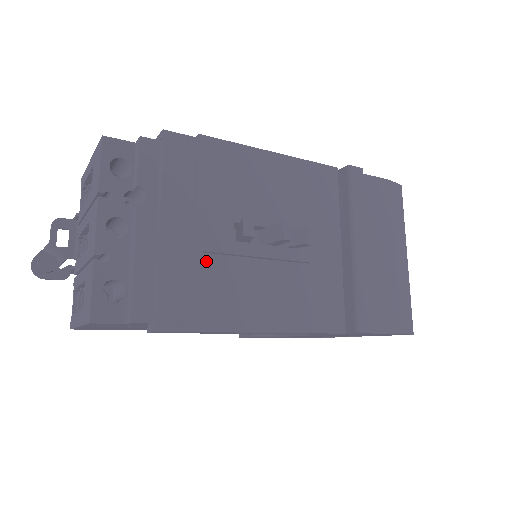
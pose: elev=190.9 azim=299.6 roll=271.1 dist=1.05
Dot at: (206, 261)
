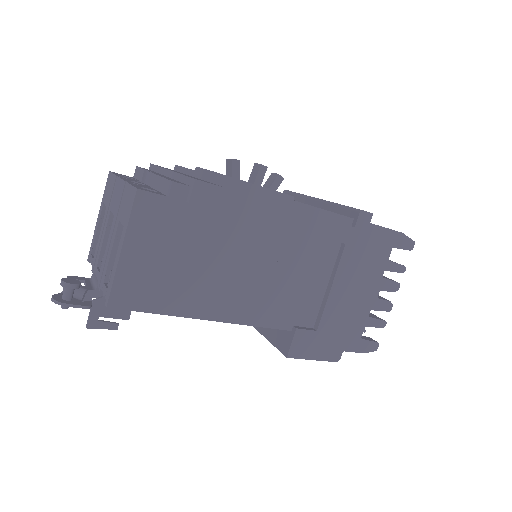
Dot at: occluded
